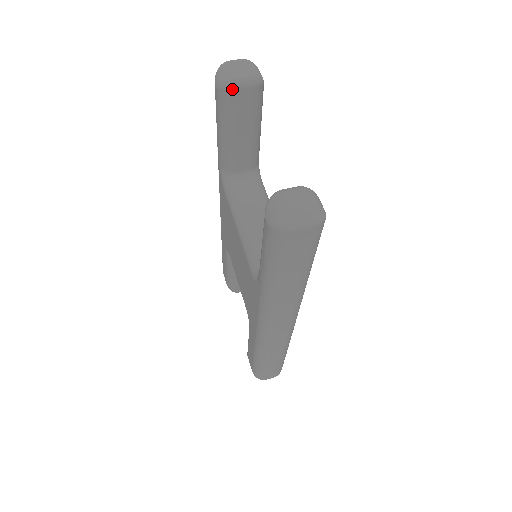
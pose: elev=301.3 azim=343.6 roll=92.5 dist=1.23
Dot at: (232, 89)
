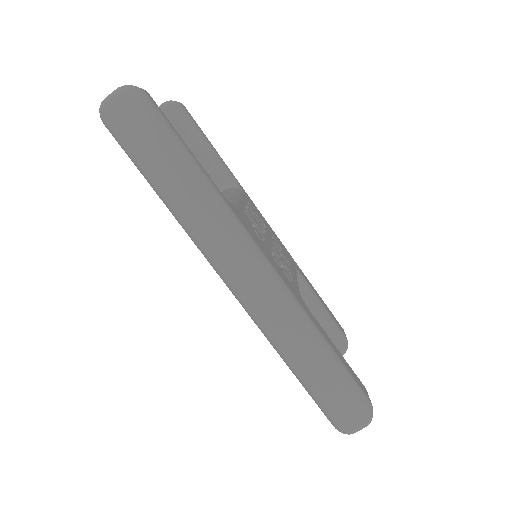
Dot at: occluded
